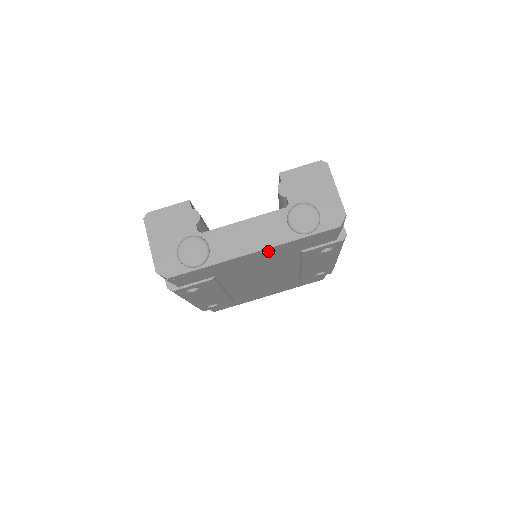
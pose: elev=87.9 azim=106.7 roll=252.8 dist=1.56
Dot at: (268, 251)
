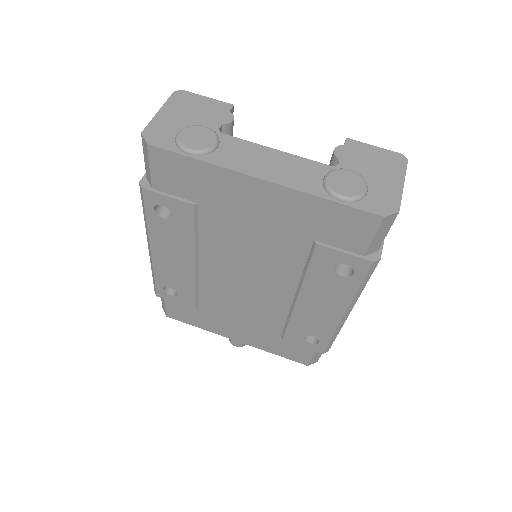
Dot at: (279, 196)
